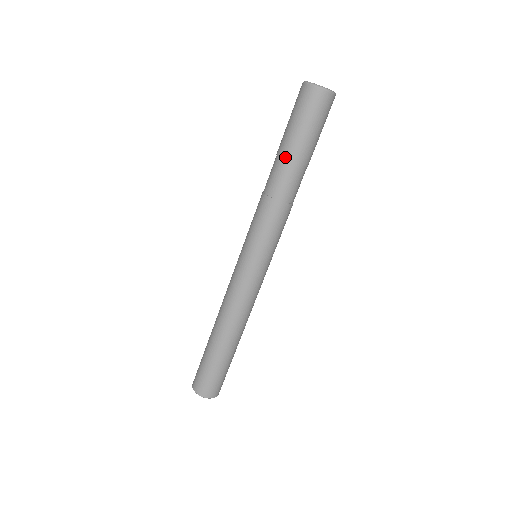
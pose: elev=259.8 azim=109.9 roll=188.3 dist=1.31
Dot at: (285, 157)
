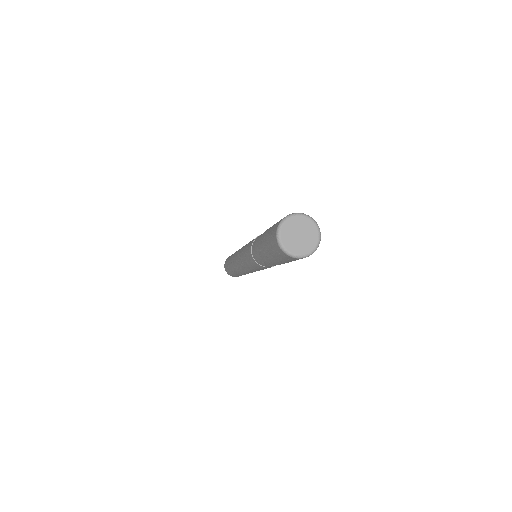
Dot at: (264, 259)
